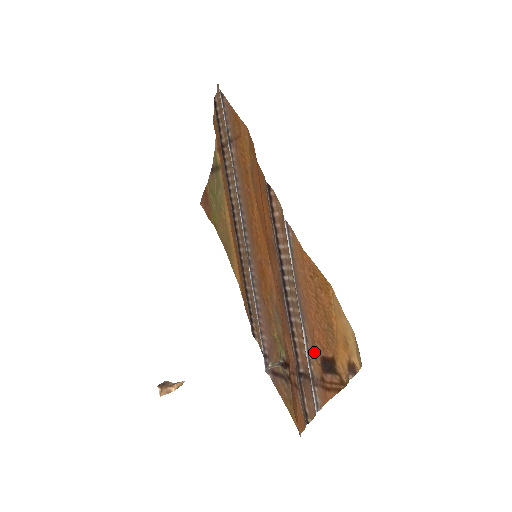
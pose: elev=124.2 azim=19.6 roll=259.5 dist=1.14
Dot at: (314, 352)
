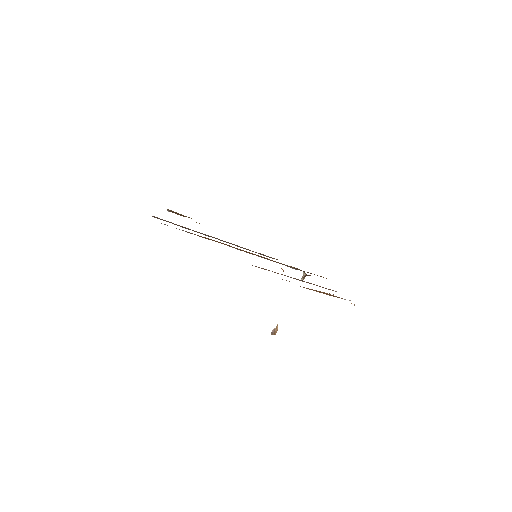
Dot at: (329, 295)
